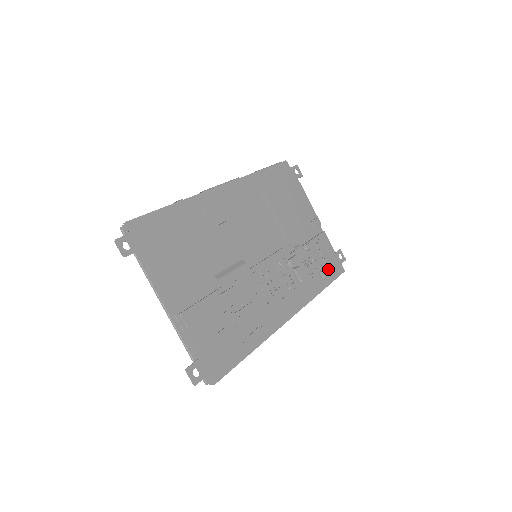
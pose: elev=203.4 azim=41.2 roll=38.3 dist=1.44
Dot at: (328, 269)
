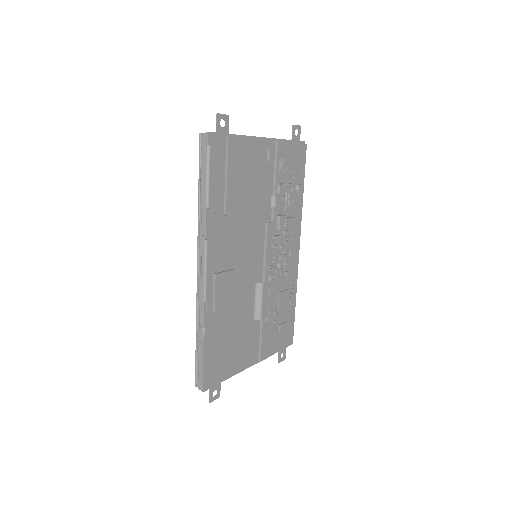
Dot at: (297, 170)
